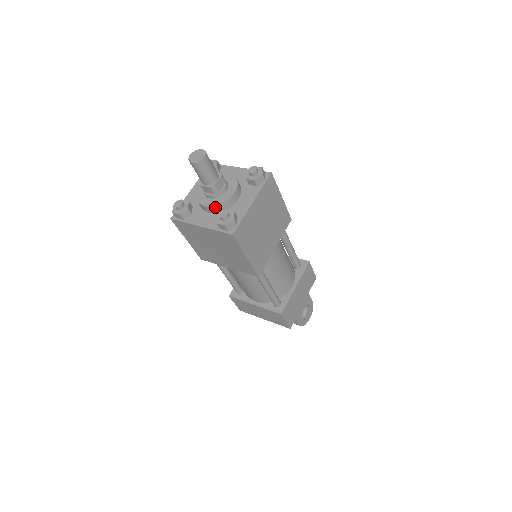
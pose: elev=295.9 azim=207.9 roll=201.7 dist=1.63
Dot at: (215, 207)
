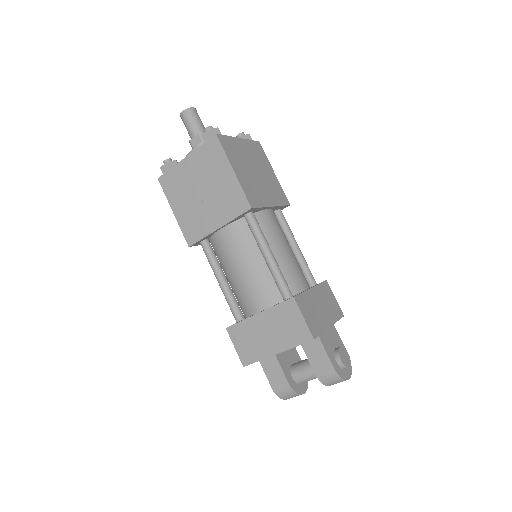
Dot at: occluded
